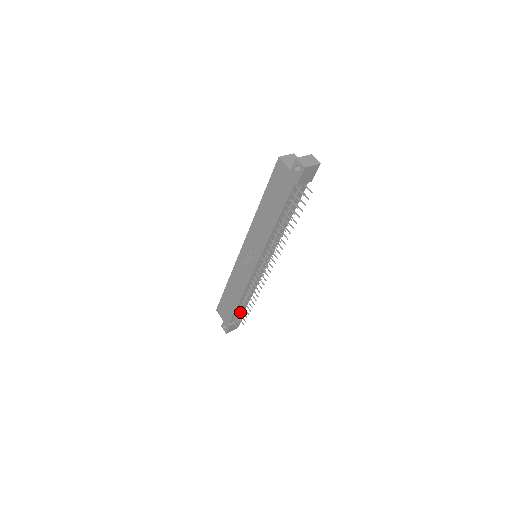
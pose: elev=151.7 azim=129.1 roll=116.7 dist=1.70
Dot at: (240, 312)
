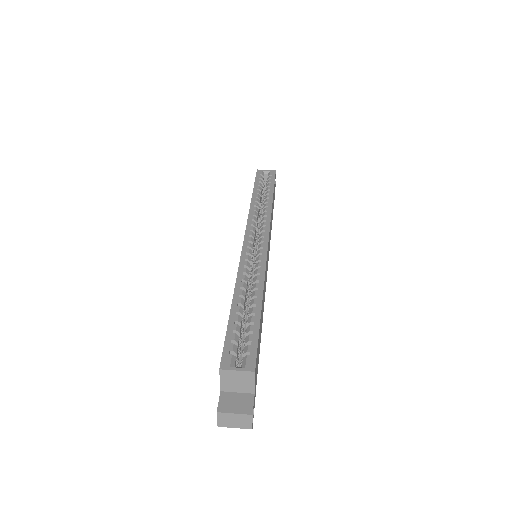
Dot at: occluded
